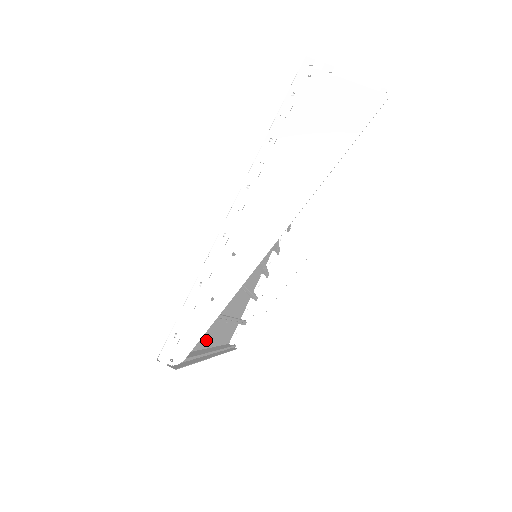
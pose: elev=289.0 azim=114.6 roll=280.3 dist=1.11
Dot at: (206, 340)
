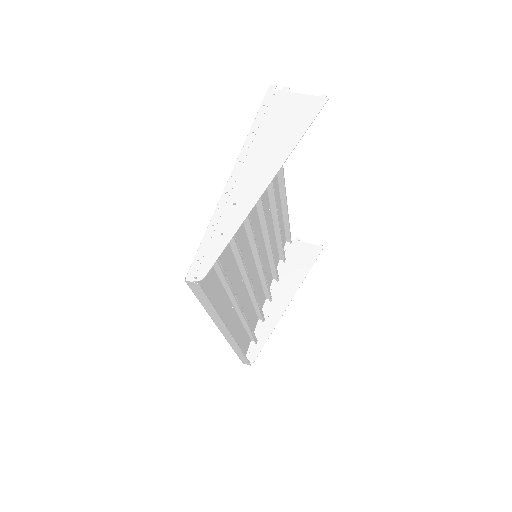
Dot at: occluded
